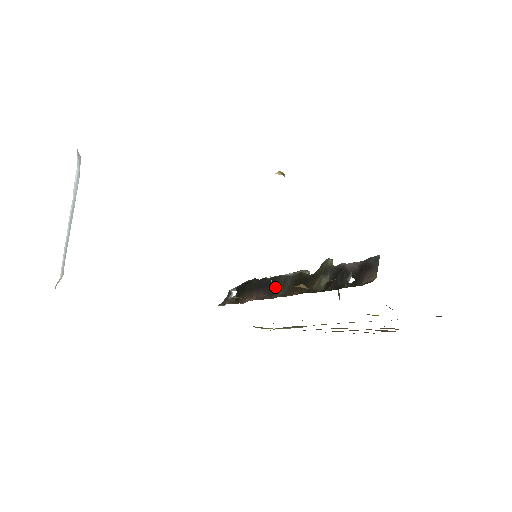
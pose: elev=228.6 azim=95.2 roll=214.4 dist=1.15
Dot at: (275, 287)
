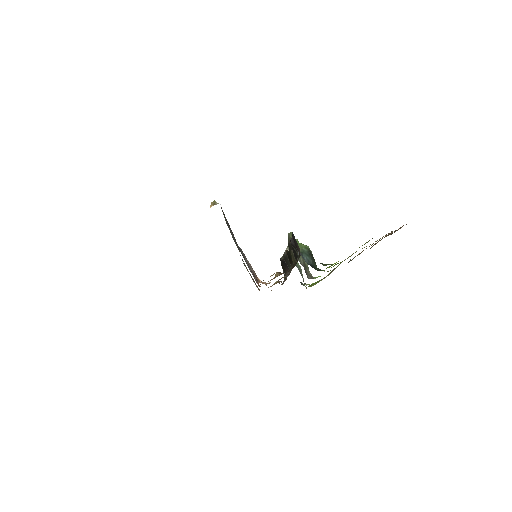
Dot at: occluded
